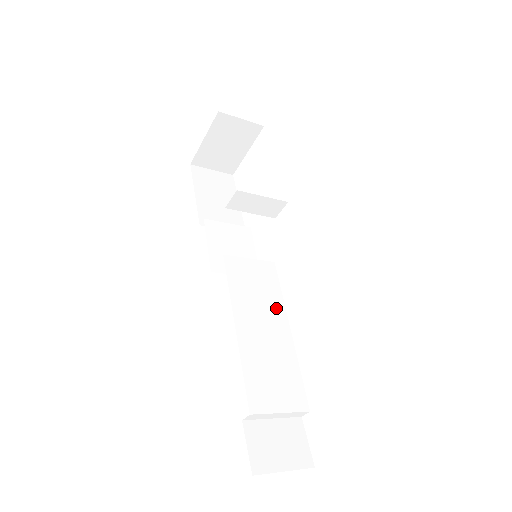
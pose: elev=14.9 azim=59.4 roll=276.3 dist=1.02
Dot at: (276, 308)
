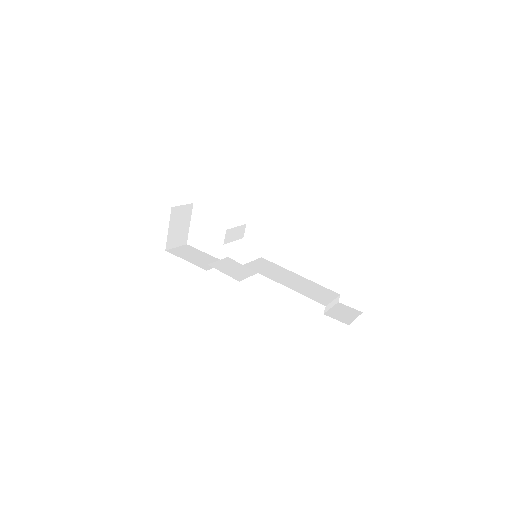
Dot at: (285, 271)
